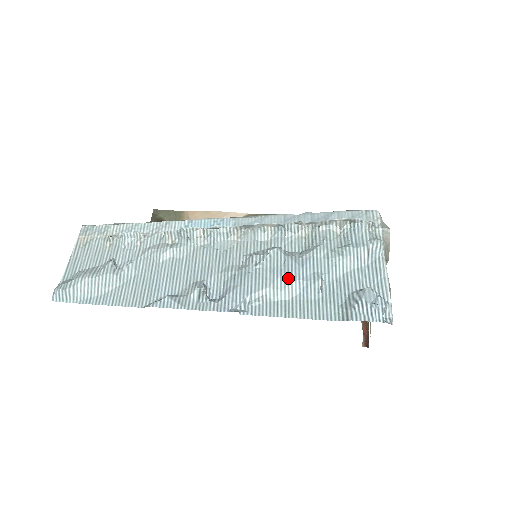
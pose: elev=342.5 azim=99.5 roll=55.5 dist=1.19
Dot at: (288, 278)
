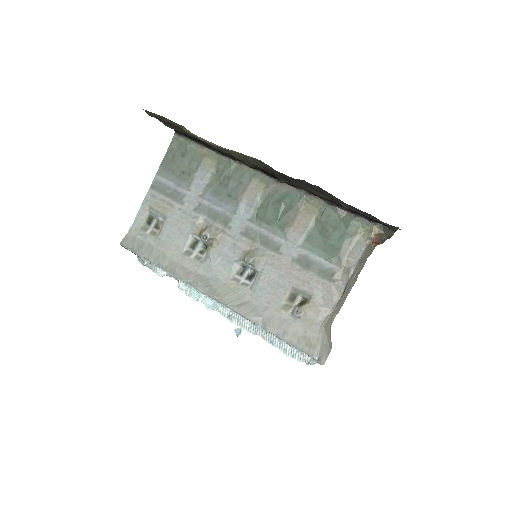
Dot at: occluded
